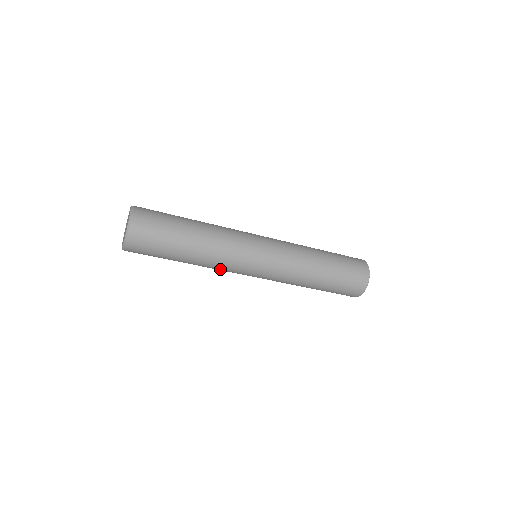
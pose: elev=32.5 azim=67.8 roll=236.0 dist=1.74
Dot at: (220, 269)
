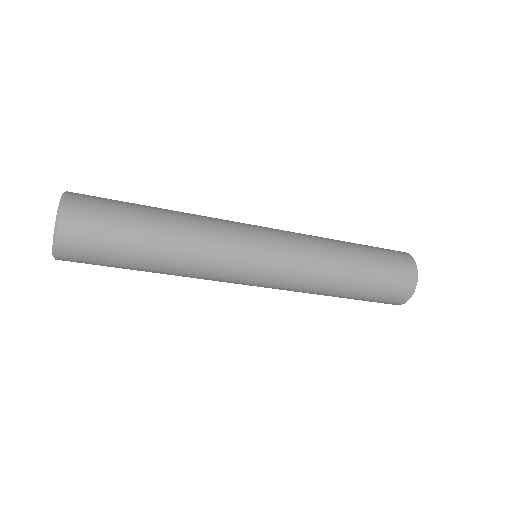
Dot at: occluded
